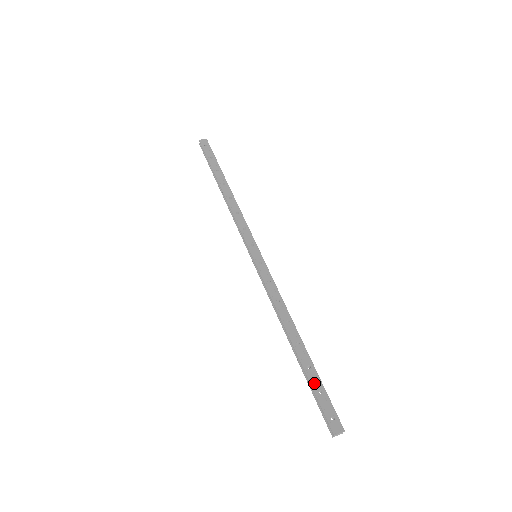
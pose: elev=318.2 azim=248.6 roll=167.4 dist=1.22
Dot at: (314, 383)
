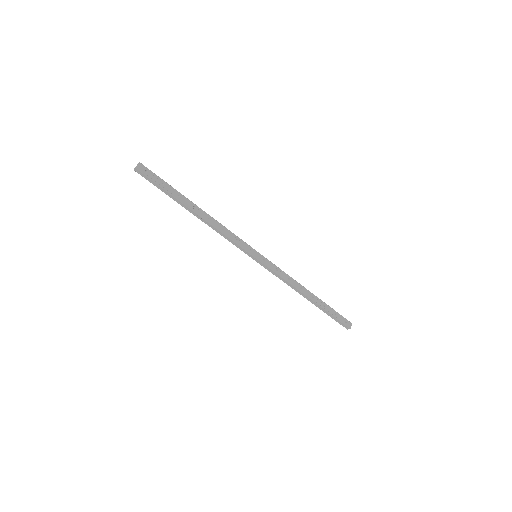
Dot at: (331, 312)
